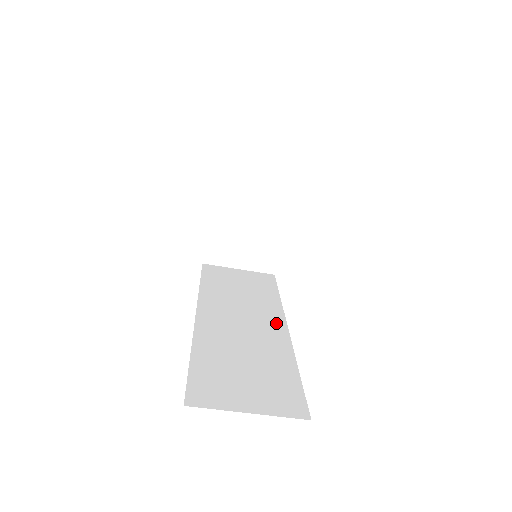
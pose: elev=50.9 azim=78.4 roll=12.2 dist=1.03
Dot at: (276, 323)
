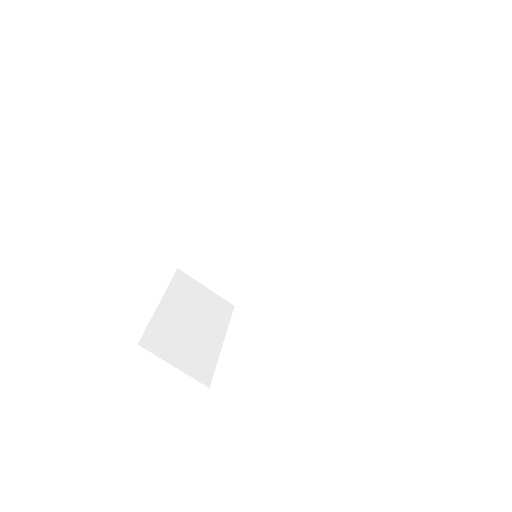
Dot at: occluded
